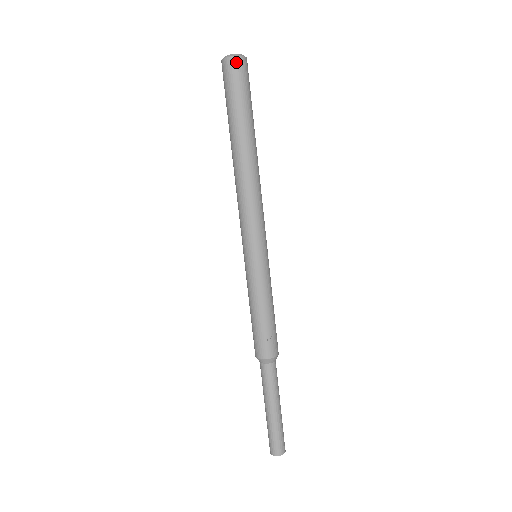
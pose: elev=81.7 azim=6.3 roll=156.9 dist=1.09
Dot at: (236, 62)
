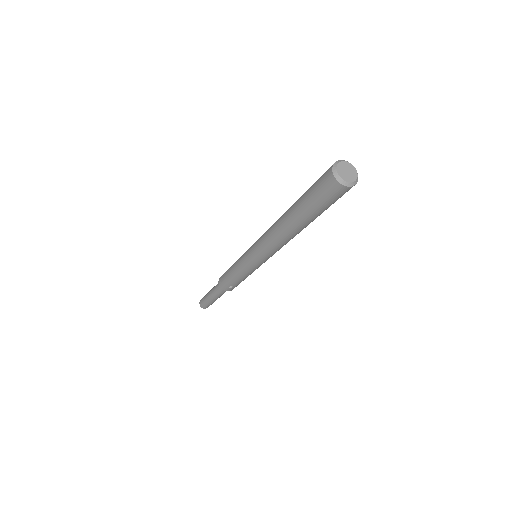
Dot at: (337, 187)
